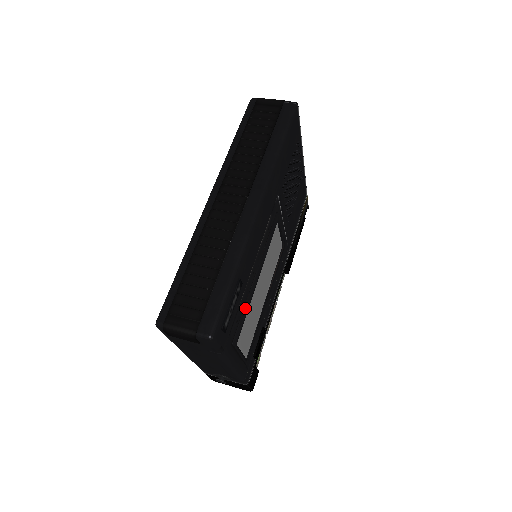
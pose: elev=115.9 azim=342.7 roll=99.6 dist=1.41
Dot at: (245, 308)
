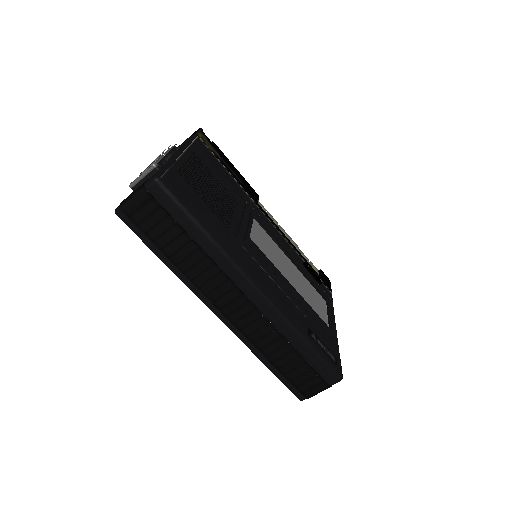
Dot at: (312, 314)
